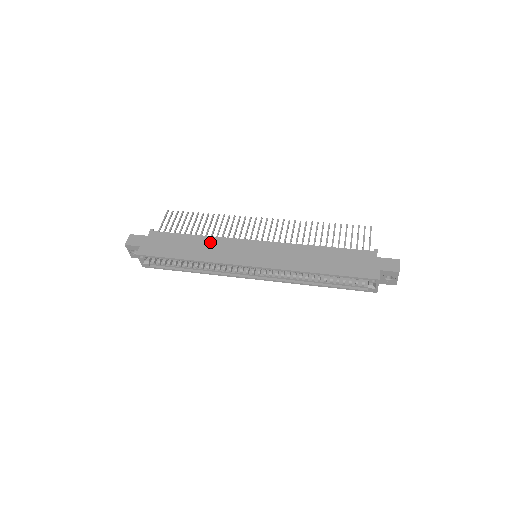
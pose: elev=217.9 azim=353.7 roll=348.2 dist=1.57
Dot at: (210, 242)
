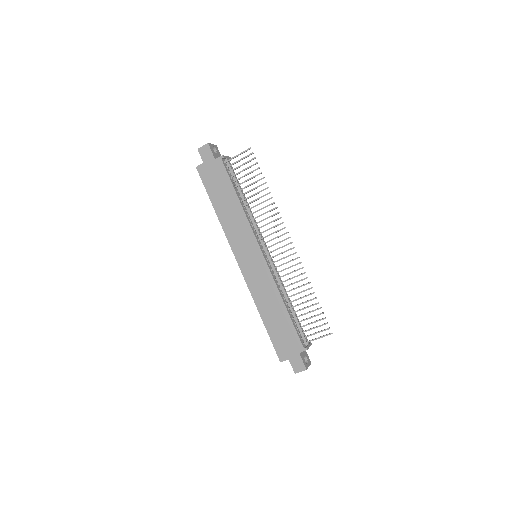
Dot at: (239, 216)
